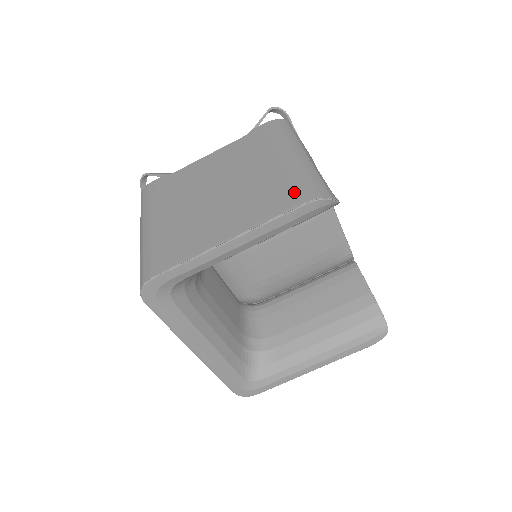
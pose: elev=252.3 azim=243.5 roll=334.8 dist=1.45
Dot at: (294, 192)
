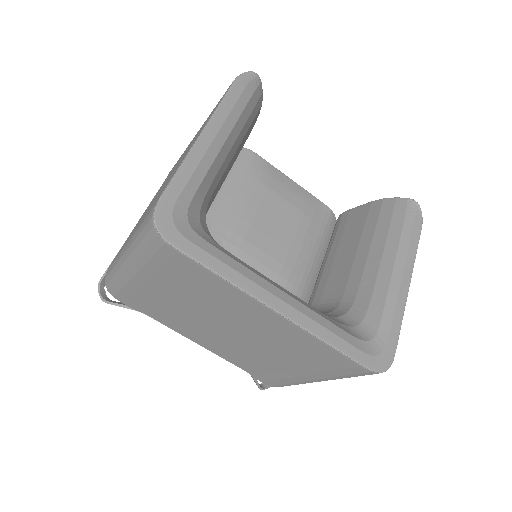
Dot at: occluded
